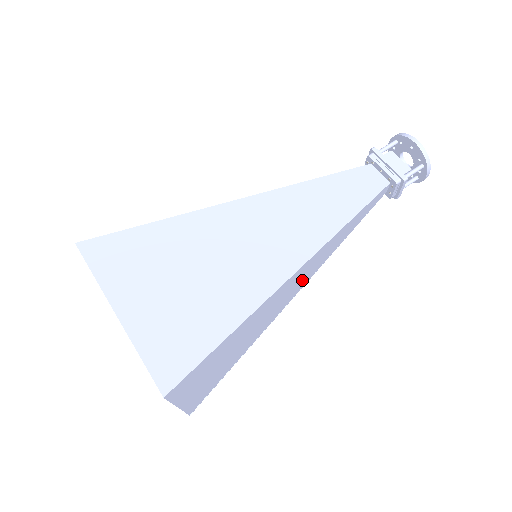
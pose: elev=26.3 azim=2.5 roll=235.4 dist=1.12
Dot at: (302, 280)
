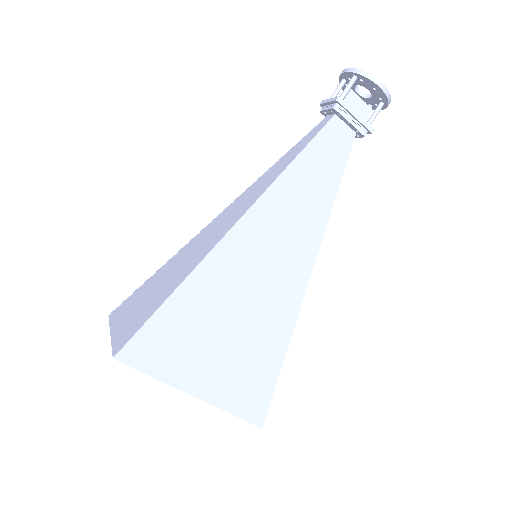
Dot at: occluded
